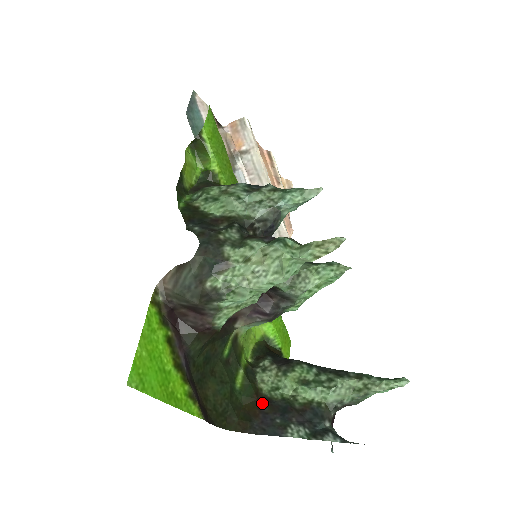
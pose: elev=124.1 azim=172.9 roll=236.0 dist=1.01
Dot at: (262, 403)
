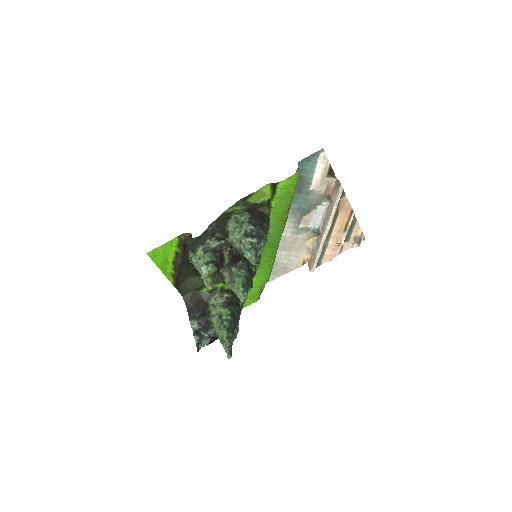
Dot at: (203, 304)
